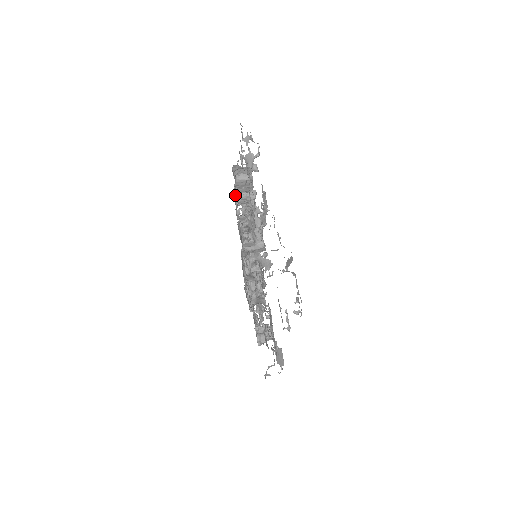
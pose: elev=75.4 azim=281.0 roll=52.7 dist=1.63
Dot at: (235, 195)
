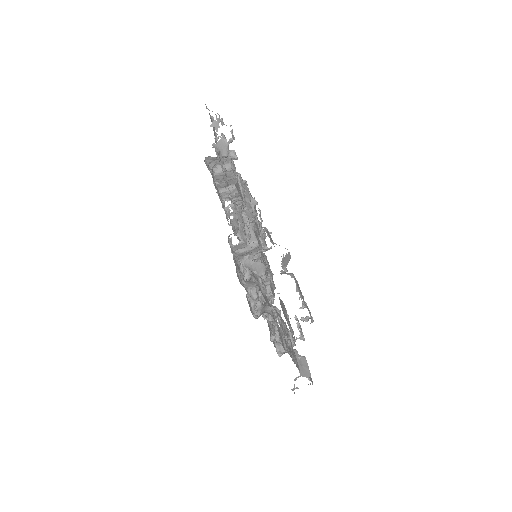
Dot at: (220, 191)
